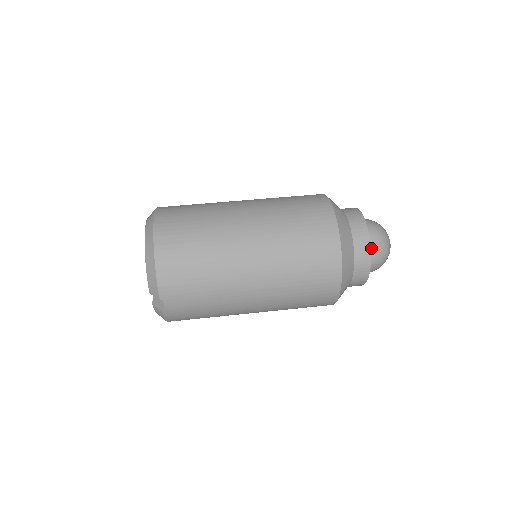
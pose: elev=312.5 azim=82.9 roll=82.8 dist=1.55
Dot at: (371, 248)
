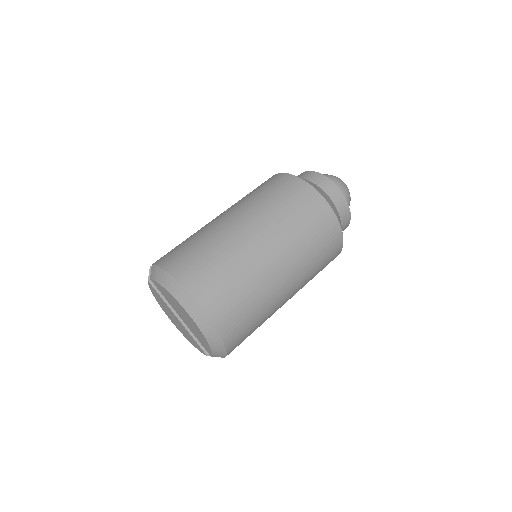
Dot at: occluded
